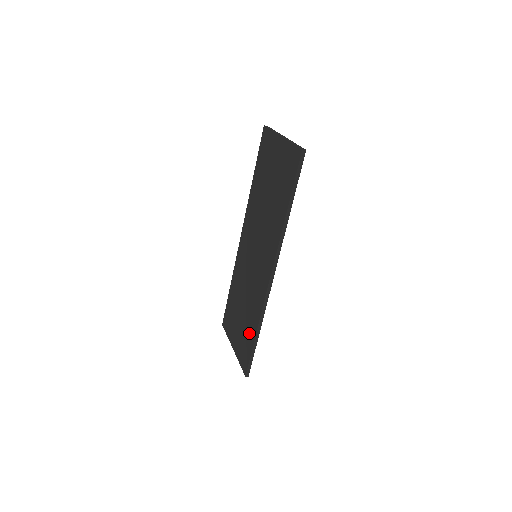
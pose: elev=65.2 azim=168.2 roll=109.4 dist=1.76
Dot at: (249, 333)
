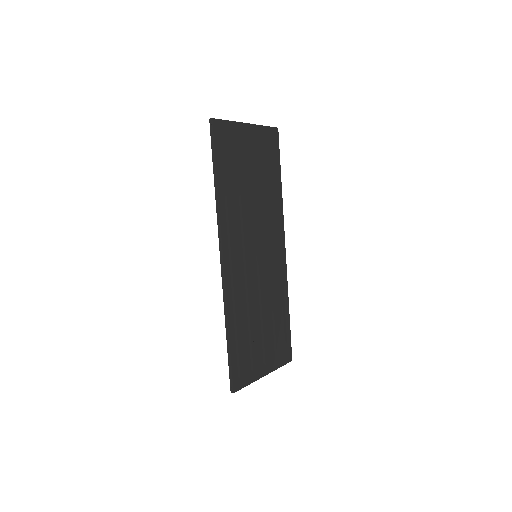
Dot at: occluded
